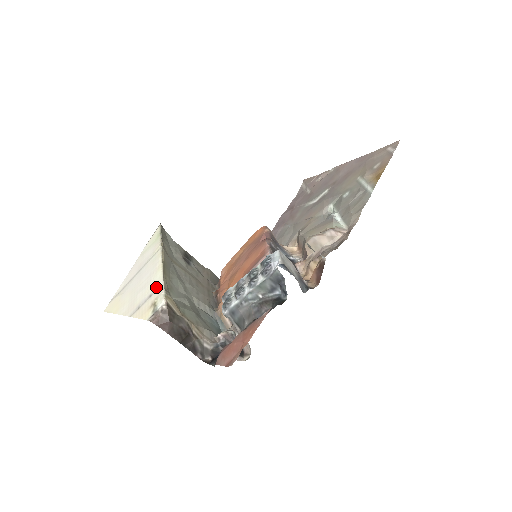
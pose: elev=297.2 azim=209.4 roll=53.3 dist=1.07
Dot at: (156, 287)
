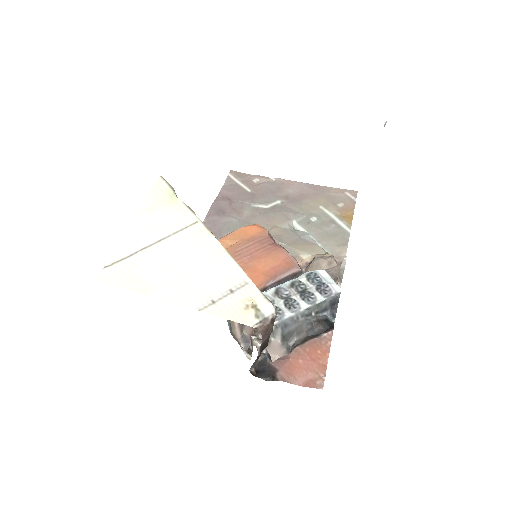
Dot at: (238, 282)
